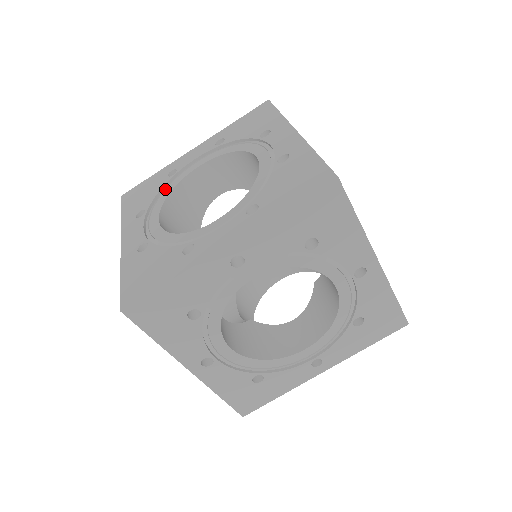
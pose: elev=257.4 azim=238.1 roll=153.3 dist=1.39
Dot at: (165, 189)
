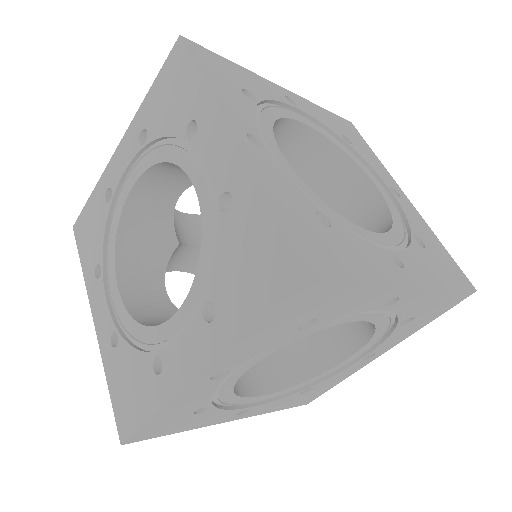
Dot at: (110, 227)
